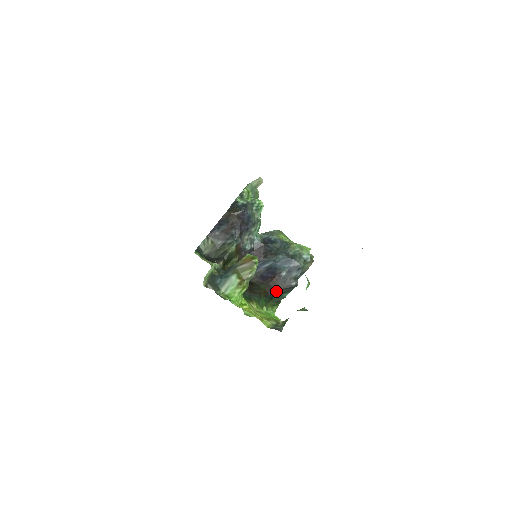
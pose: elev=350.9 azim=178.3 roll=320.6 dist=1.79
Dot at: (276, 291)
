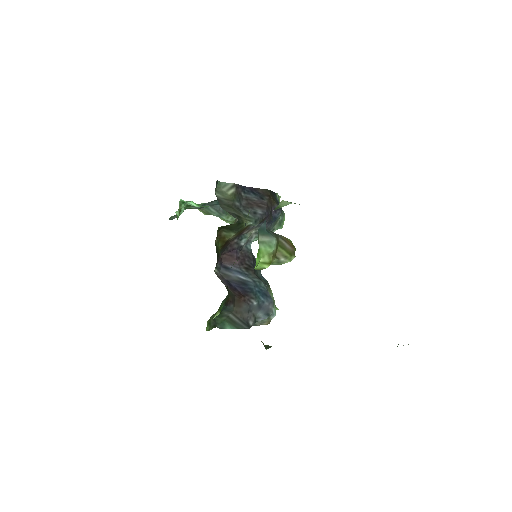
Dot at: (231, 311)
